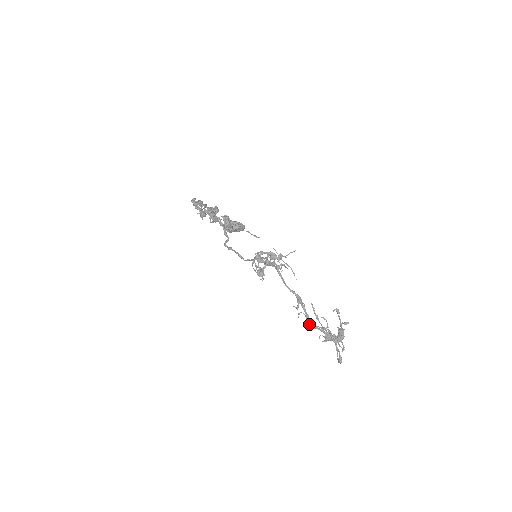
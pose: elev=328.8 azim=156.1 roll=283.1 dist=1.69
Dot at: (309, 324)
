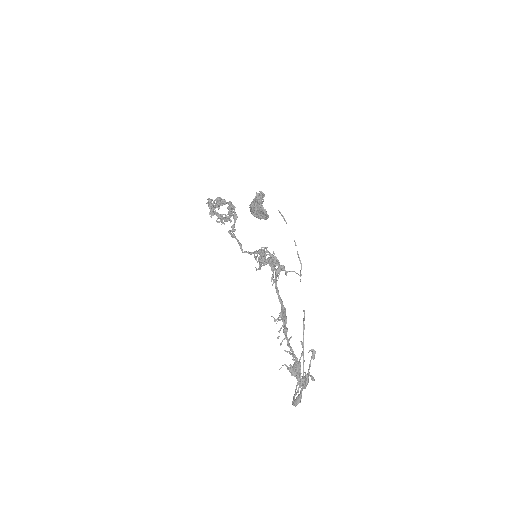
Dot at: (283, 339)
